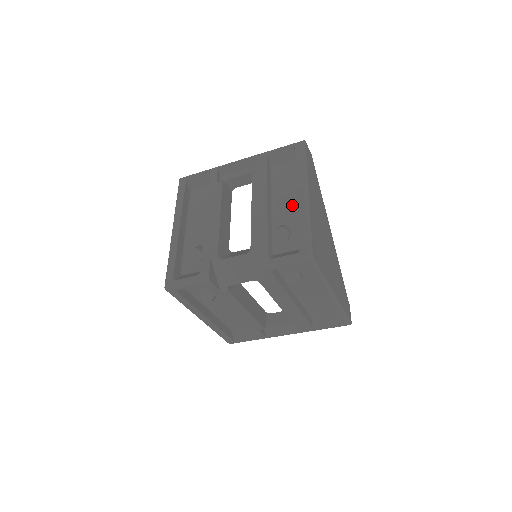
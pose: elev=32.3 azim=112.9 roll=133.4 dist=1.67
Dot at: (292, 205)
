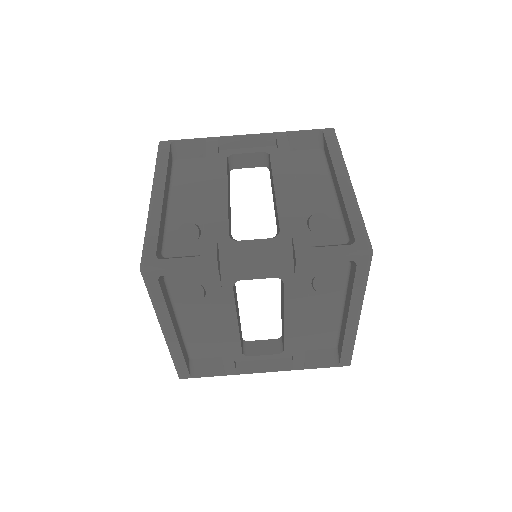
Dot at: (325, 194)
